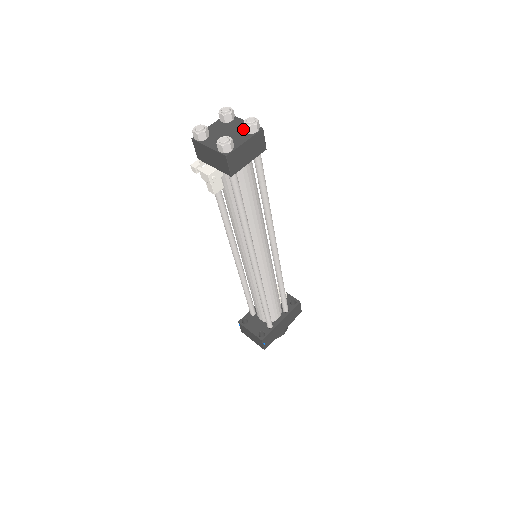
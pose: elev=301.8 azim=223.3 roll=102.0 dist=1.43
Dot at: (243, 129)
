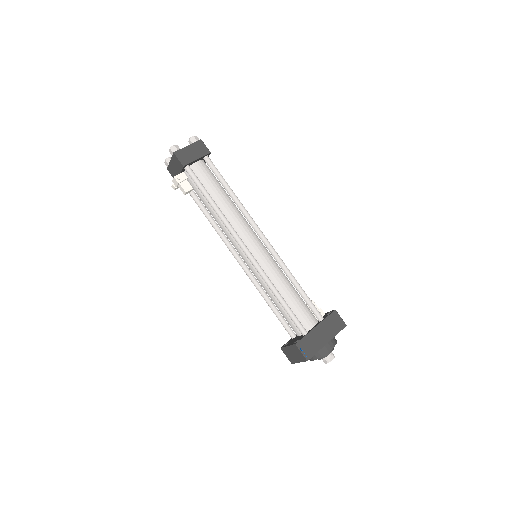
Dot at: occluded
